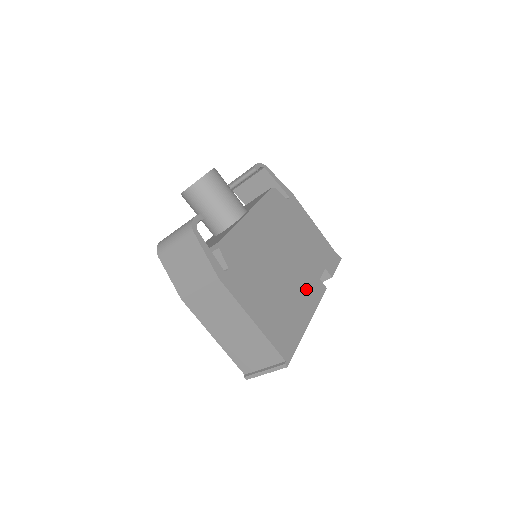
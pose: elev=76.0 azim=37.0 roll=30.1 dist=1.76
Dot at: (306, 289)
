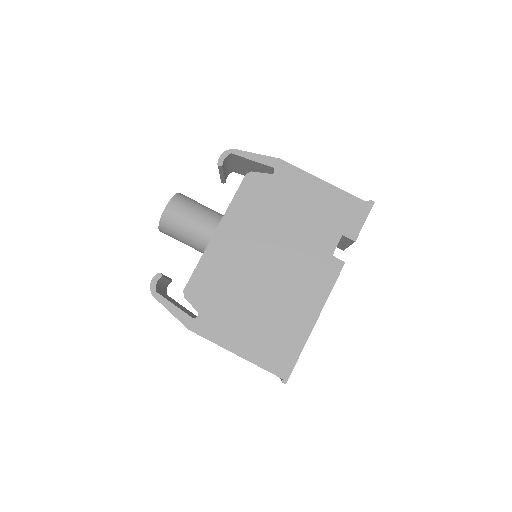
Dot at: (309, 281)
